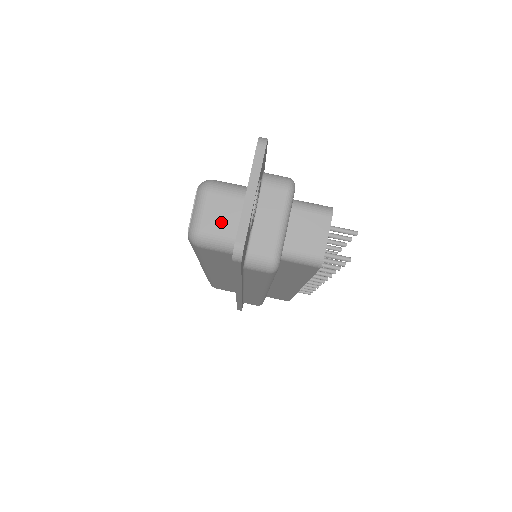
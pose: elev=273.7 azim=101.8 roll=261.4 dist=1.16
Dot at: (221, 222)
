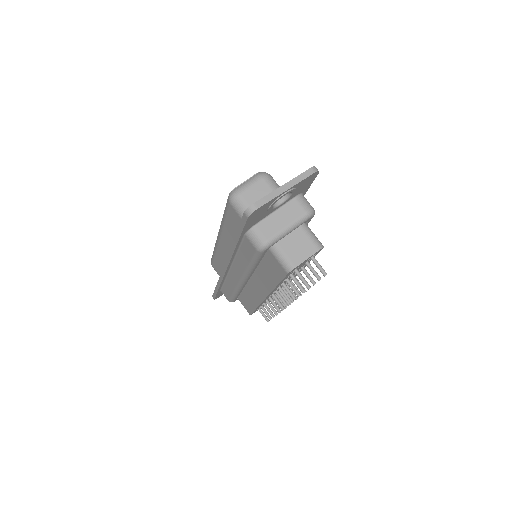
Dot at: (255, 199)
